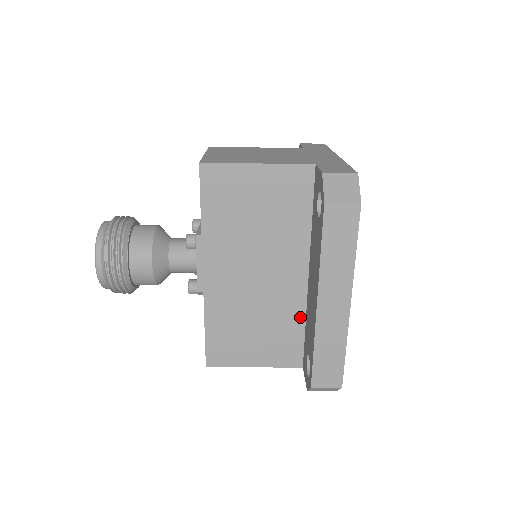
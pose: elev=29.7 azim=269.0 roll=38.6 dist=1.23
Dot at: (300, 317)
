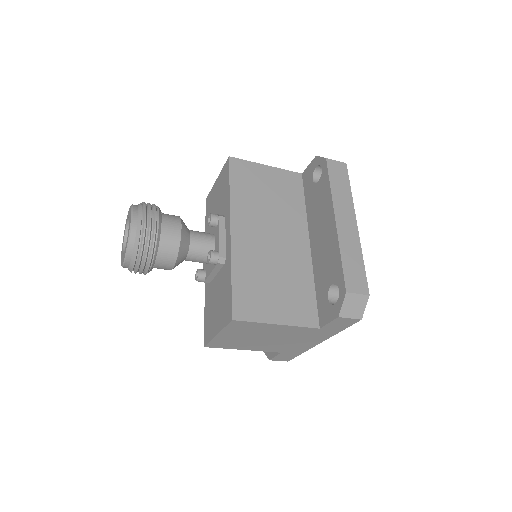
Dot at: (309, 278)
